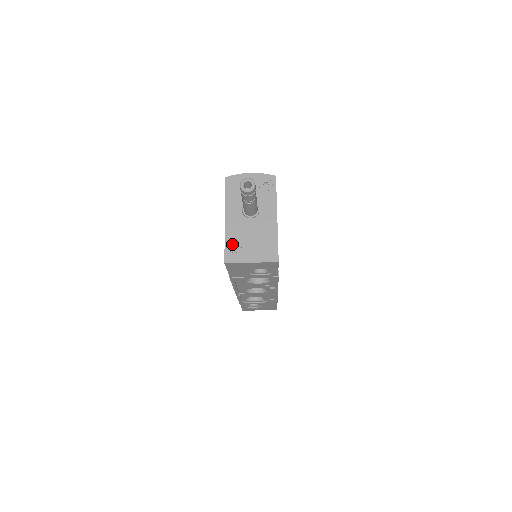
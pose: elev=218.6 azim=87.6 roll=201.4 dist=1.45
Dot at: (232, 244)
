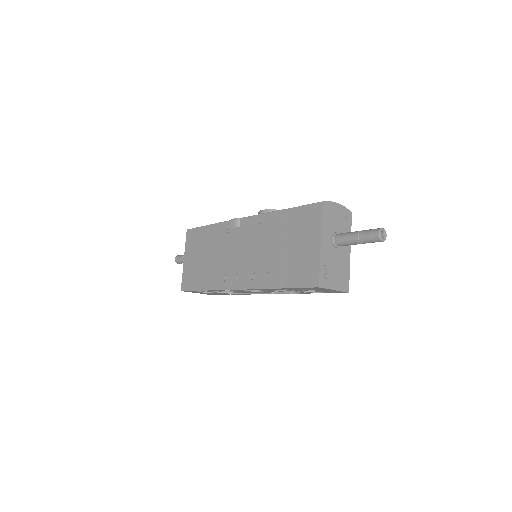
Dot at: (324, 270)
